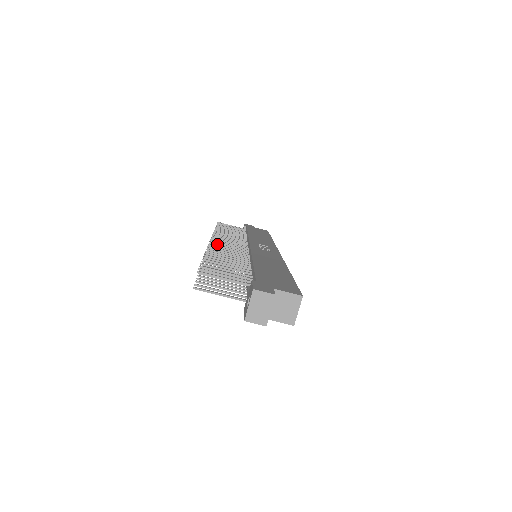
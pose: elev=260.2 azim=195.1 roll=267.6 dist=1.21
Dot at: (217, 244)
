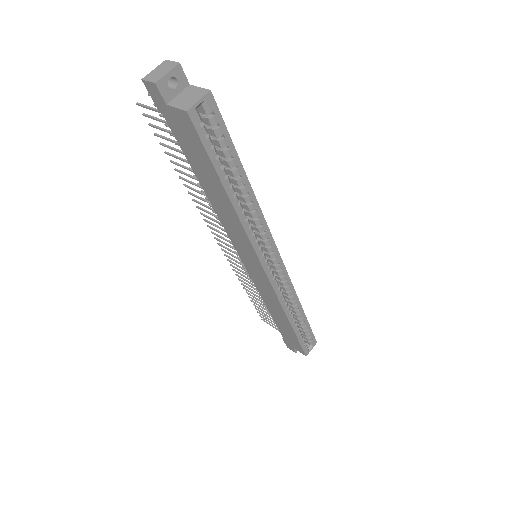
Dot at: occluded
